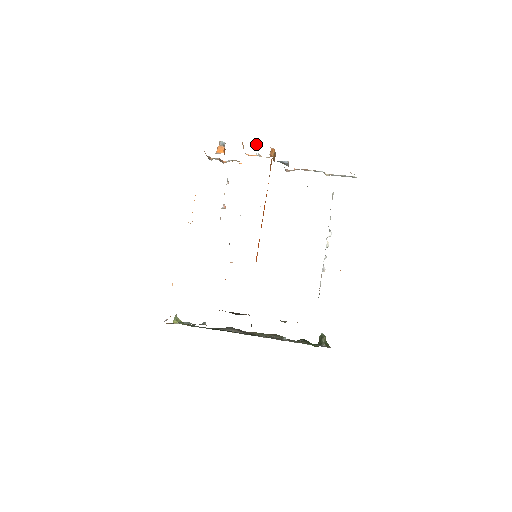
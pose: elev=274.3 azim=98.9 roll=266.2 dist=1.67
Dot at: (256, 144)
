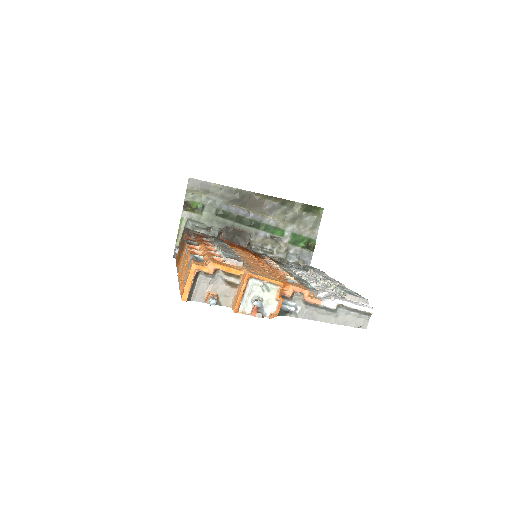
Dot at: (256, 308)
